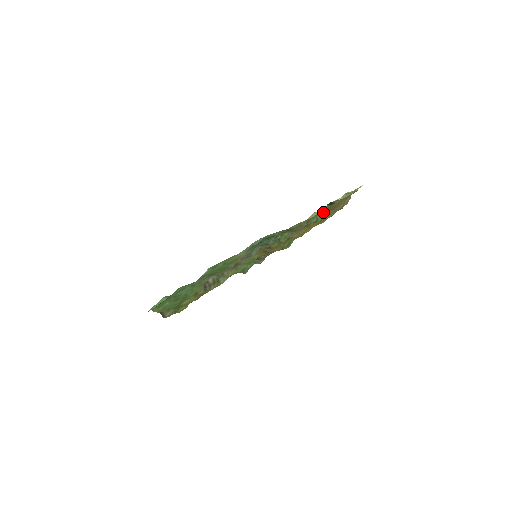
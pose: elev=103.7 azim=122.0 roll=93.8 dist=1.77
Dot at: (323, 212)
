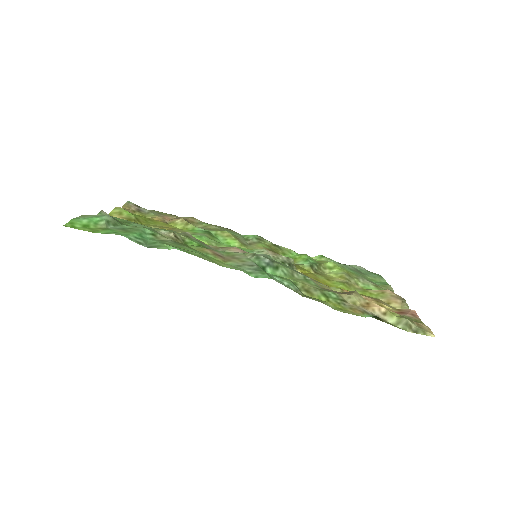
Dot at: occluded
